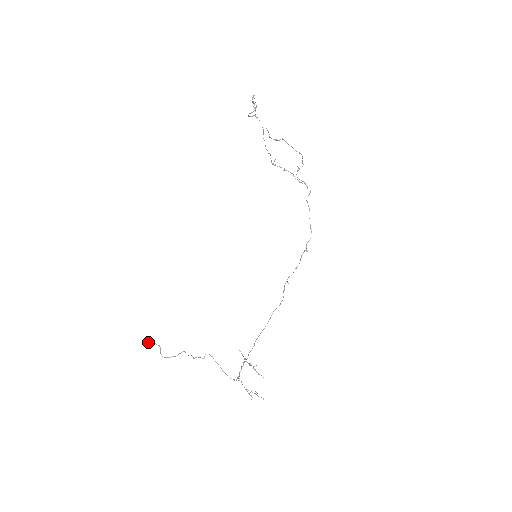
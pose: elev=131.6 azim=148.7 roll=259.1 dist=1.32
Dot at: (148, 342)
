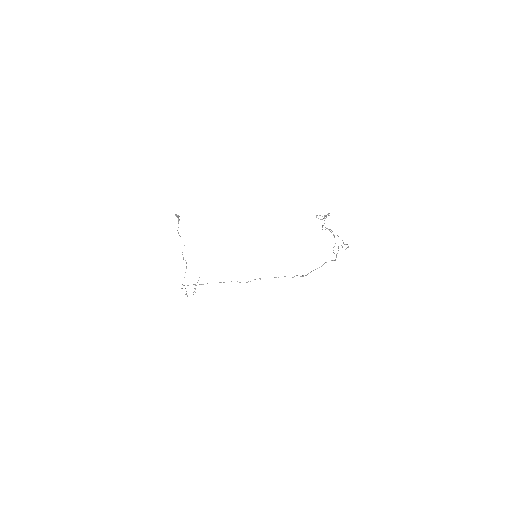
Dot at: (178, 217)
